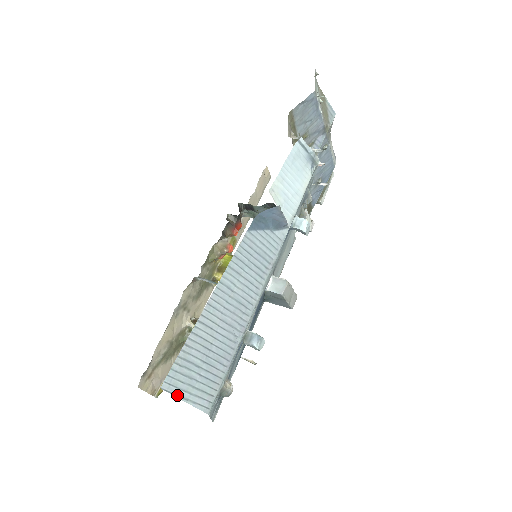
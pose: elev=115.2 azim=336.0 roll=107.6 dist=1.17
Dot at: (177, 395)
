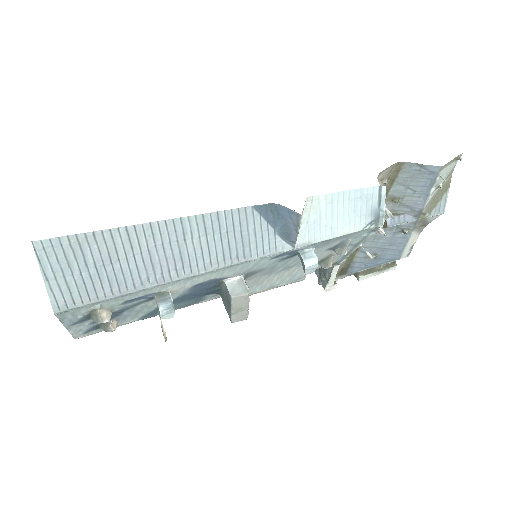
Dot at: (42, 265)
